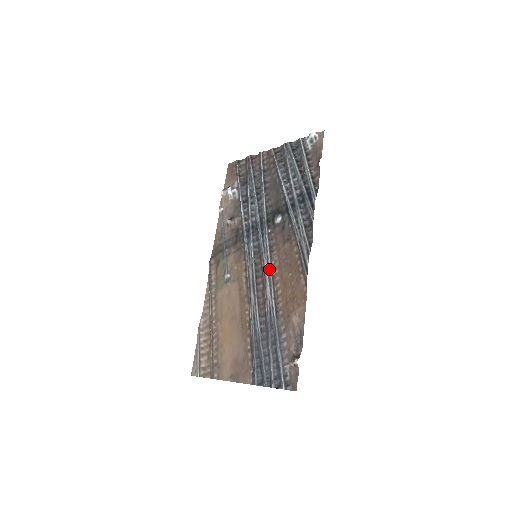
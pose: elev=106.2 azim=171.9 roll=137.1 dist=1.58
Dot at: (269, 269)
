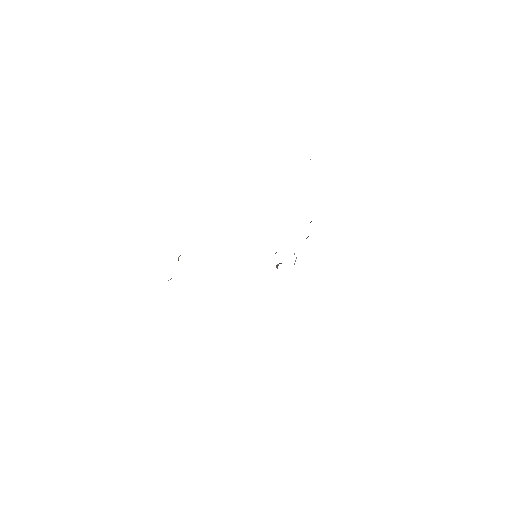
Dot at: occluded
